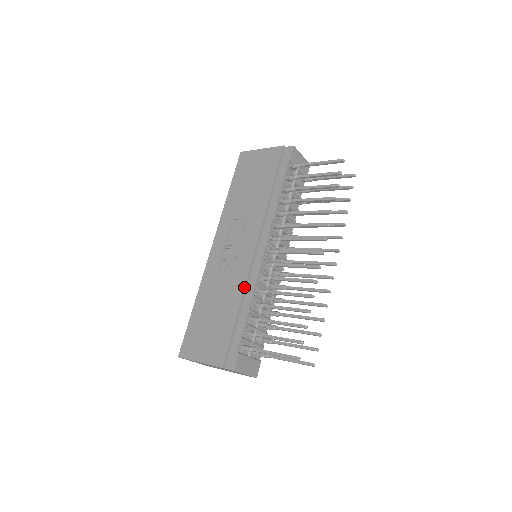
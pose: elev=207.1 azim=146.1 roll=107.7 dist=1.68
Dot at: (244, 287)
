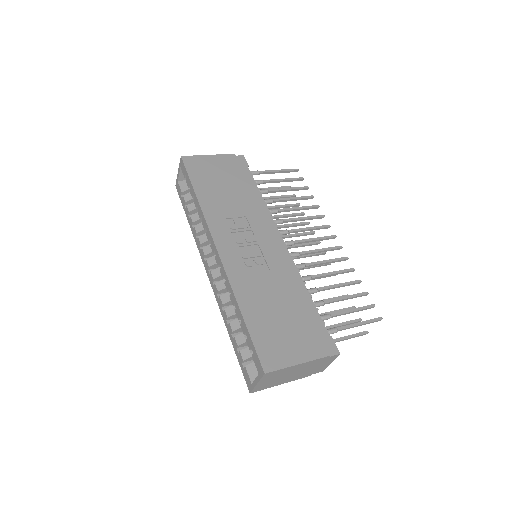
Dot at: (292, 276)
